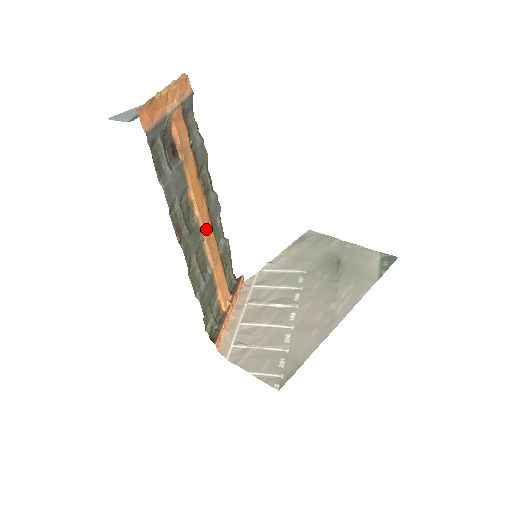
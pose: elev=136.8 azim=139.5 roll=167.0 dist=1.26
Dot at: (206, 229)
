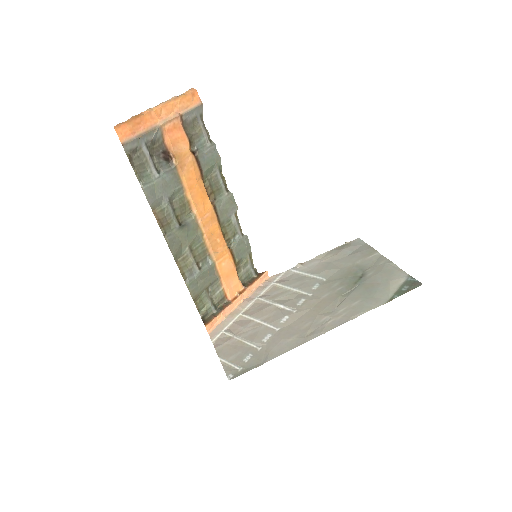
Dot at: (207, 225)
